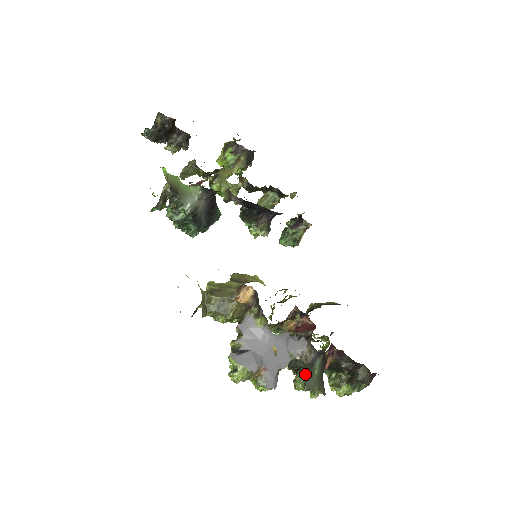
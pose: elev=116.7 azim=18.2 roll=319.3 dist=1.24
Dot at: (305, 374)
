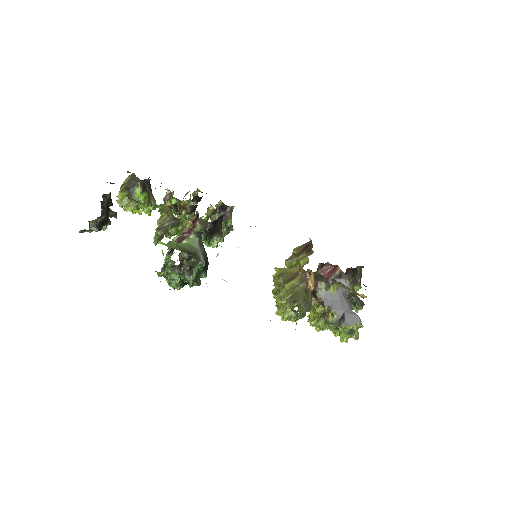
Dot at: (352, 300)
